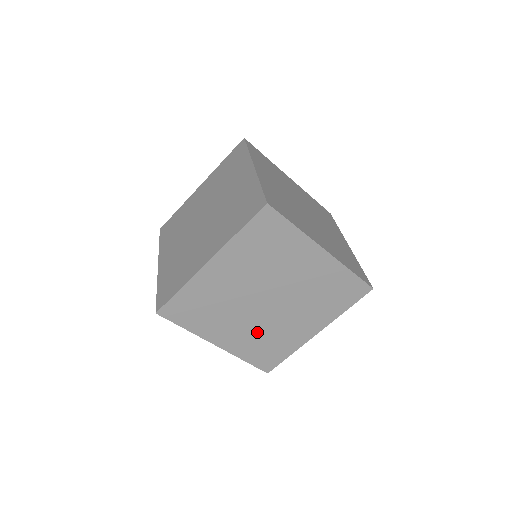
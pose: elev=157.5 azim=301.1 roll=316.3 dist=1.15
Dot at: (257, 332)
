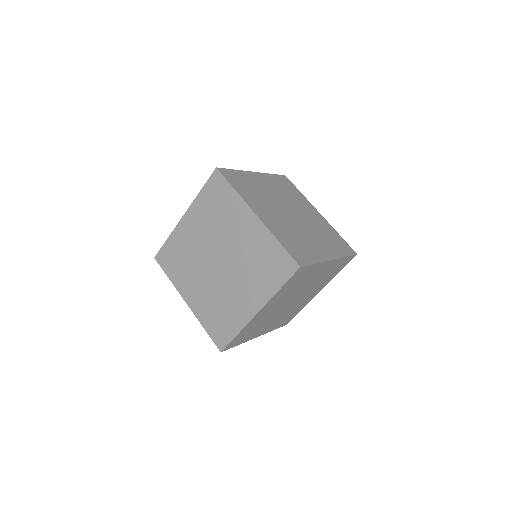
Dot at: (283, 316)
